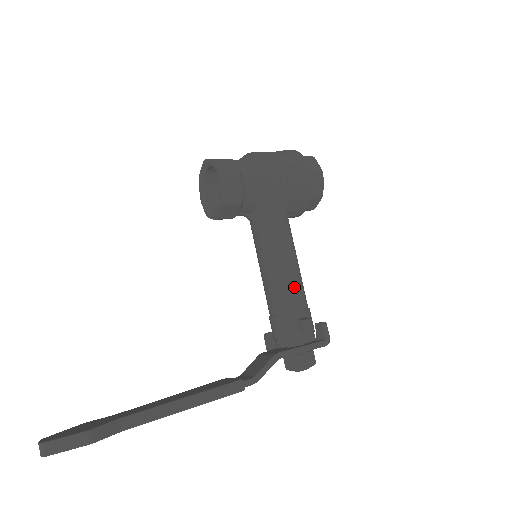
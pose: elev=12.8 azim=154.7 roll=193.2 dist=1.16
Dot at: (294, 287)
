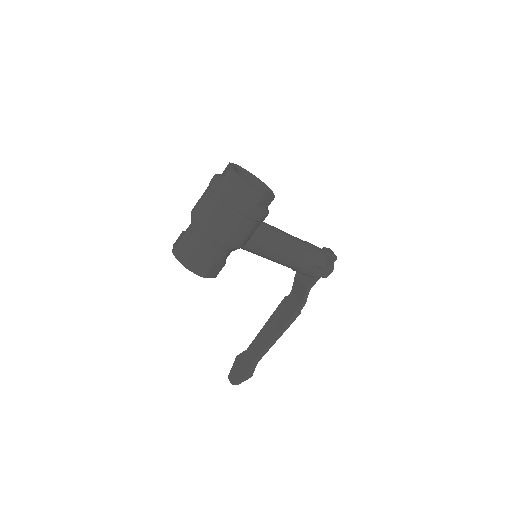
Dot at: (295, 260)
